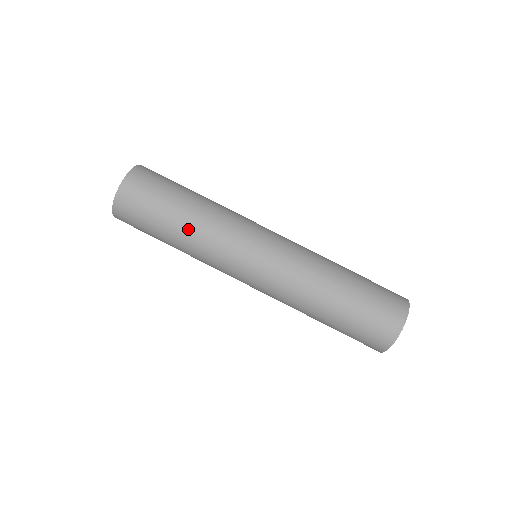
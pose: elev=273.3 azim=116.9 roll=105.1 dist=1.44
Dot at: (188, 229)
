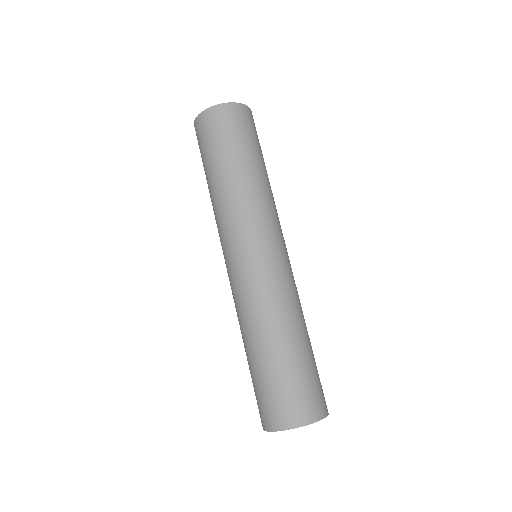
Dot at: (212, 191)
